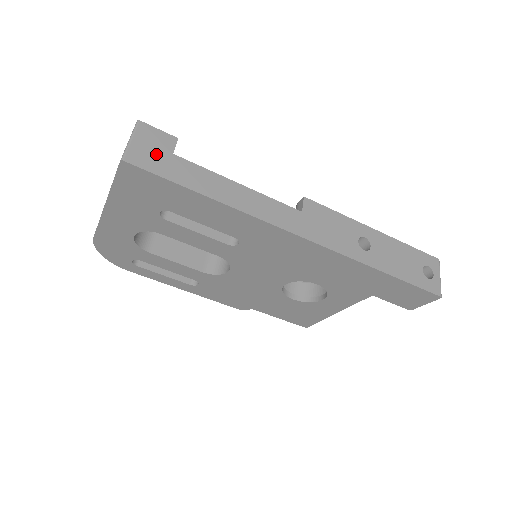
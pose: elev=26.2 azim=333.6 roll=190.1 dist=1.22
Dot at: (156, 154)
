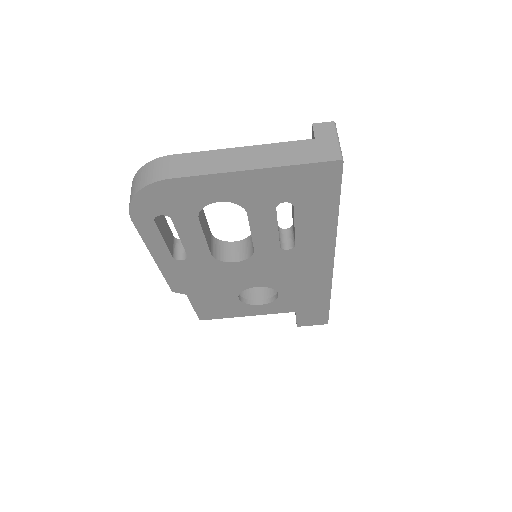
Dot at: occluded
